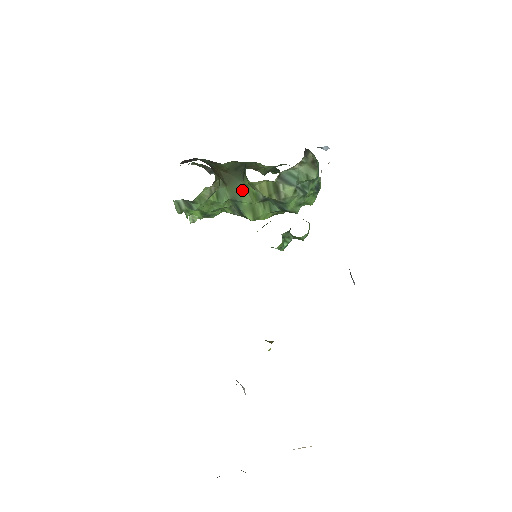
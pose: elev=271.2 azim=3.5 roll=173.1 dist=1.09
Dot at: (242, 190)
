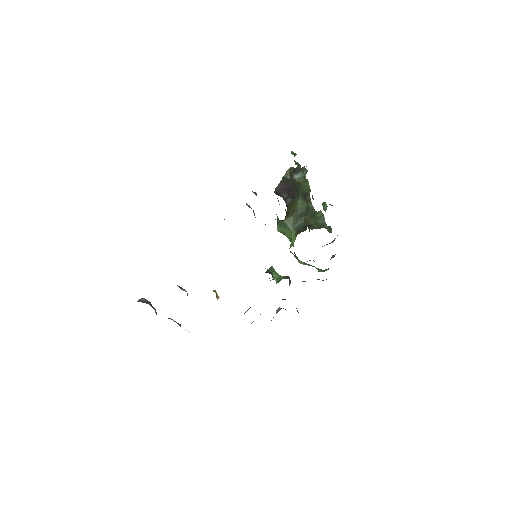
Dot at: (288, 229)
